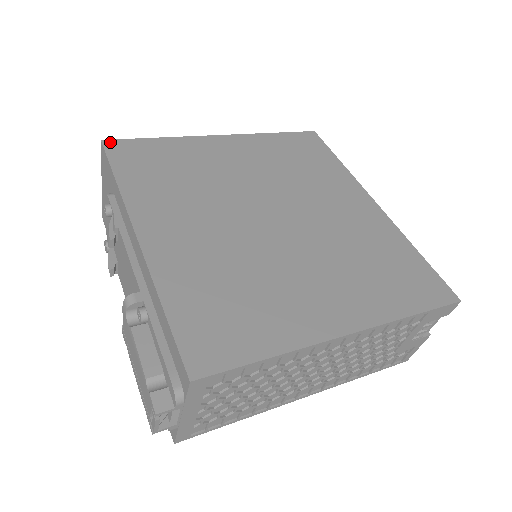
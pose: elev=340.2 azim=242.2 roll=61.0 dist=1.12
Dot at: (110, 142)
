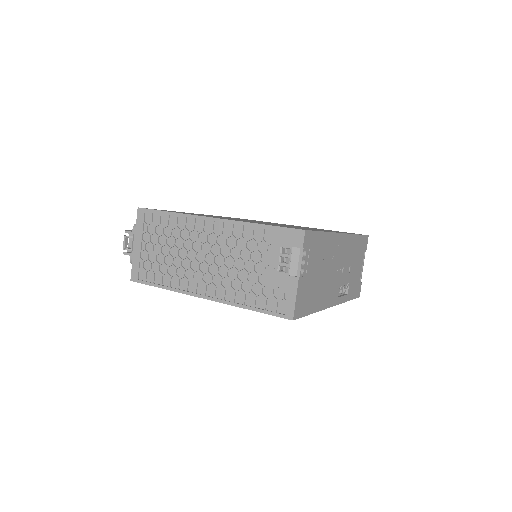
Dot at: occluded
